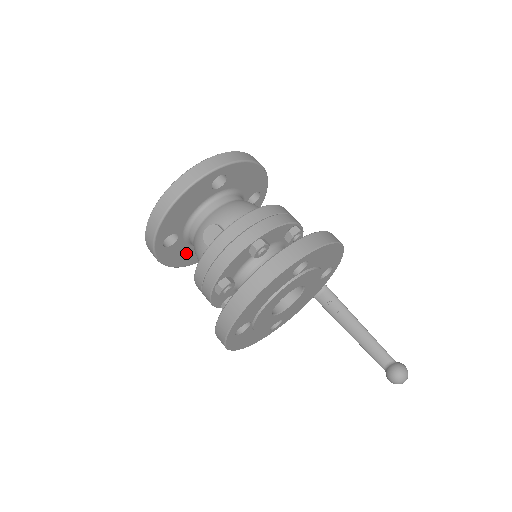
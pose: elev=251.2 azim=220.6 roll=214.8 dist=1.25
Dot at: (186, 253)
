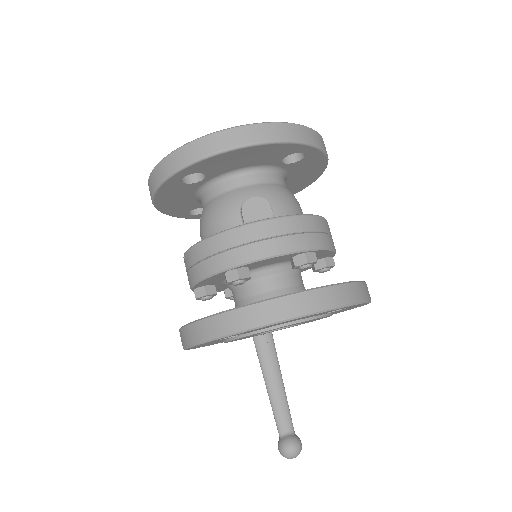
Dot at: (181, 200)
